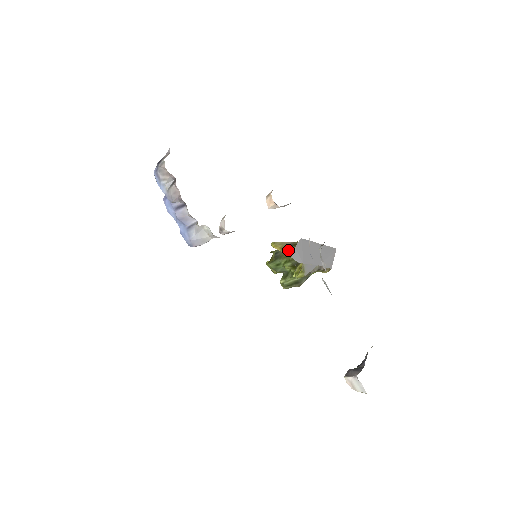
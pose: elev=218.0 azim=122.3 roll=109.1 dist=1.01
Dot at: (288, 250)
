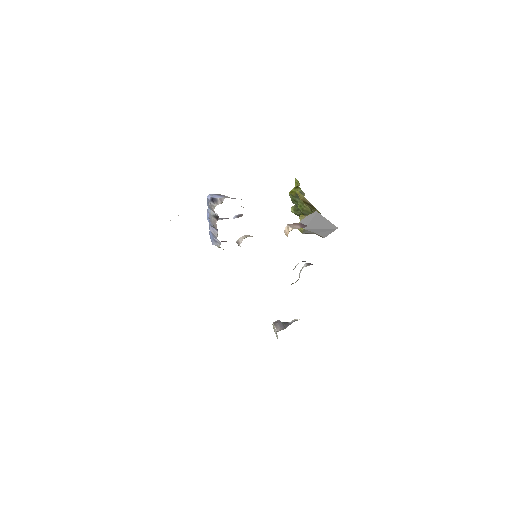
Dot at: (306, 204)
